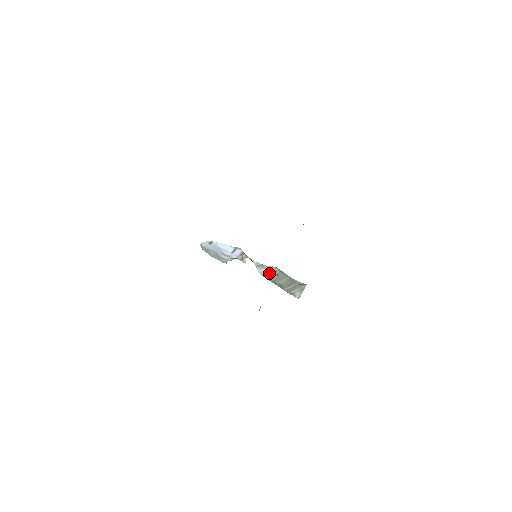
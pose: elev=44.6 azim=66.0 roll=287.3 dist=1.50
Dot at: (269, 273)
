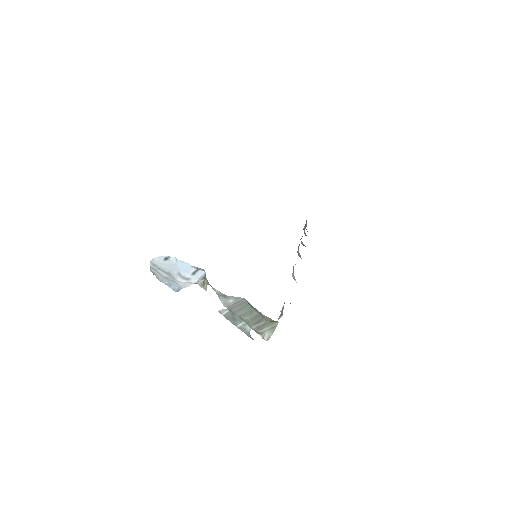
Dot at: (235, 305)
